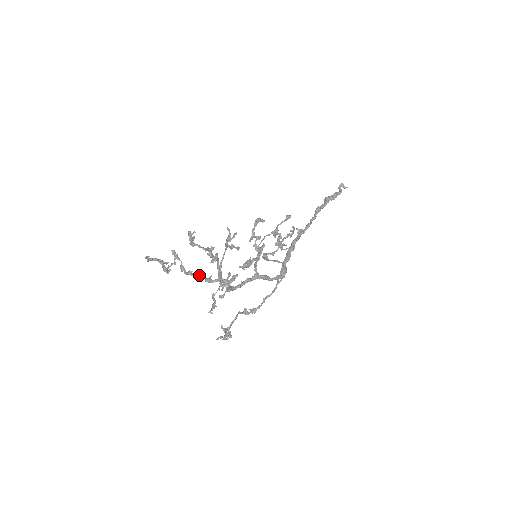
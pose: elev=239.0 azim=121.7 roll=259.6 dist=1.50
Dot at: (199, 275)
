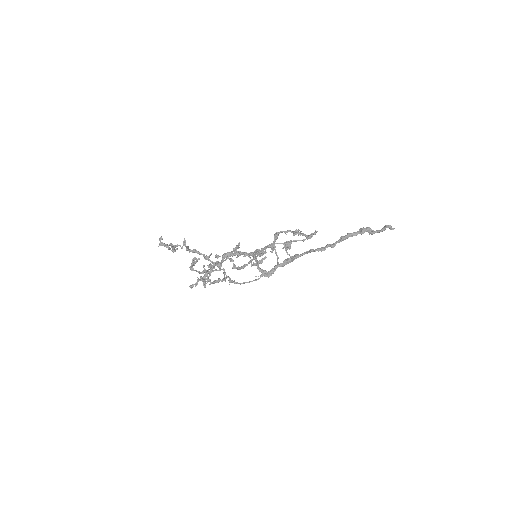
Dot at: (200, 254)
